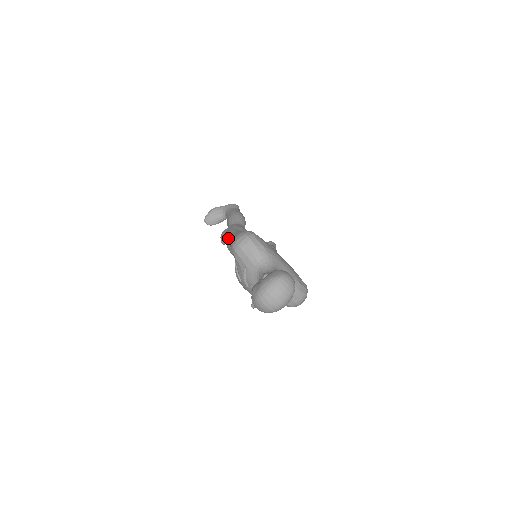
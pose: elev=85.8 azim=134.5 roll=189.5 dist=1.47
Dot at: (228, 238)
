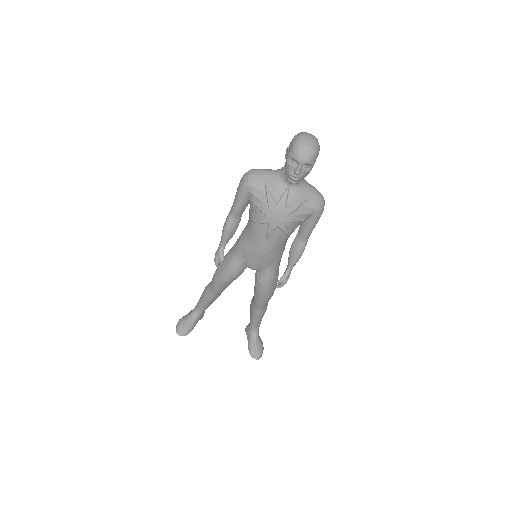
Dot at: (229, 217)
